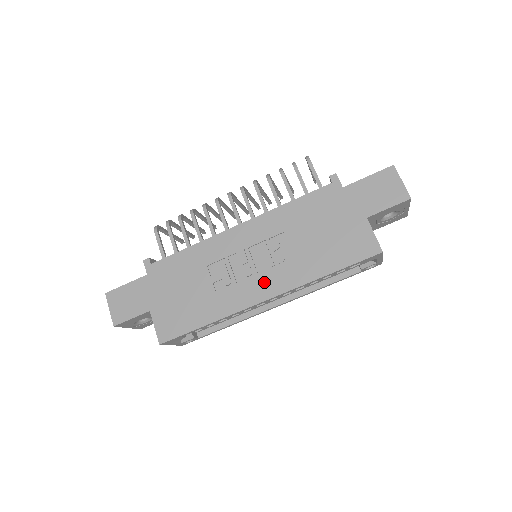
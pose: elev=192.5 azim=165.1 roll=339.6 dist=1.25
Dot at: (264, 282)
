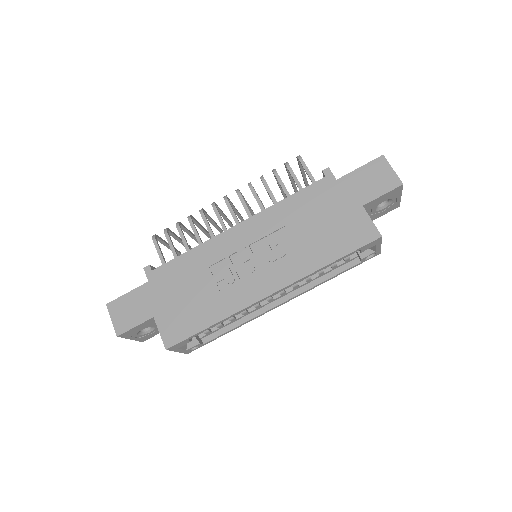
Dot at: (268, 277)
